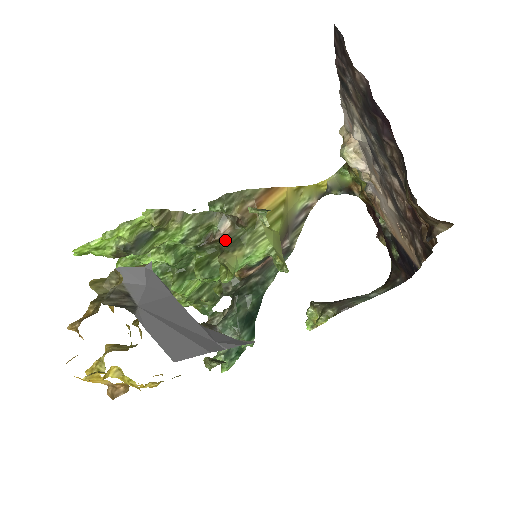
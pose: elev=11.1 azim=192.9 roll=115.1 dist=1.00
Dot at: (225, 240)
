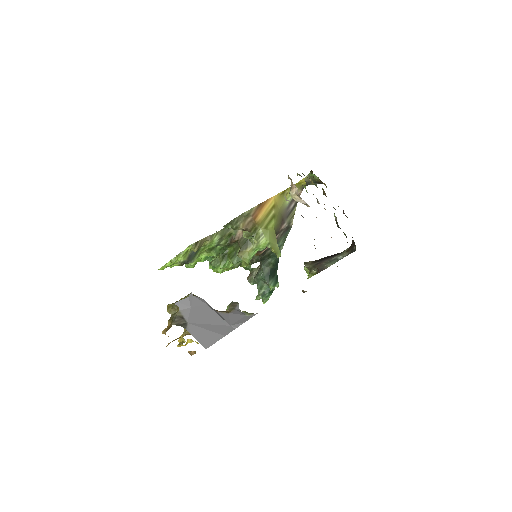
Dot at: (240, 242)
